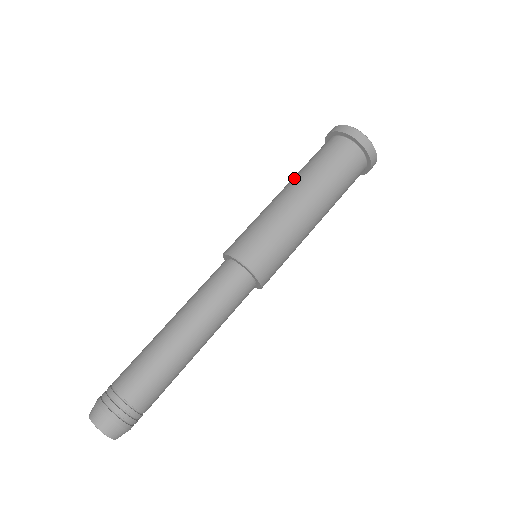
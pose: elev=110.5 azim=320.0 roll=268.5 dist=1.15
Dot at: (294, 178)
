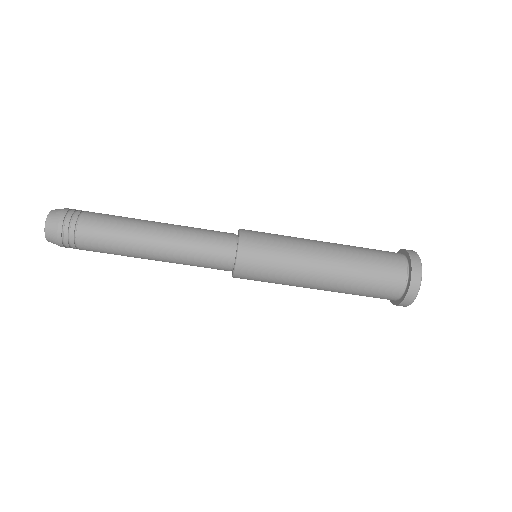
Dot at: (344, 264)
